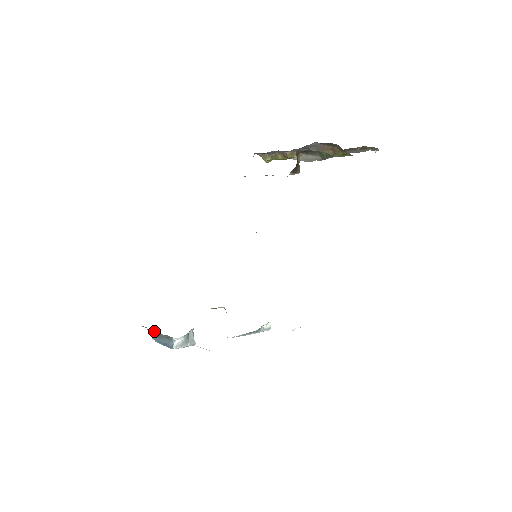
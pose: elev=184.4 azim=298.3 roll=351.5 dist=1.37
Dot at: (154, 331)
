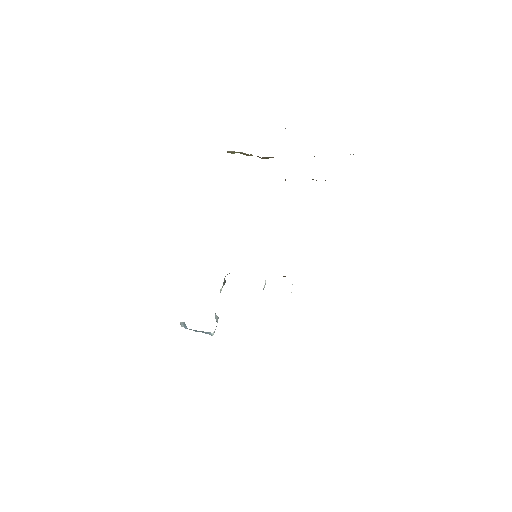
Dot at: (182, 323)
